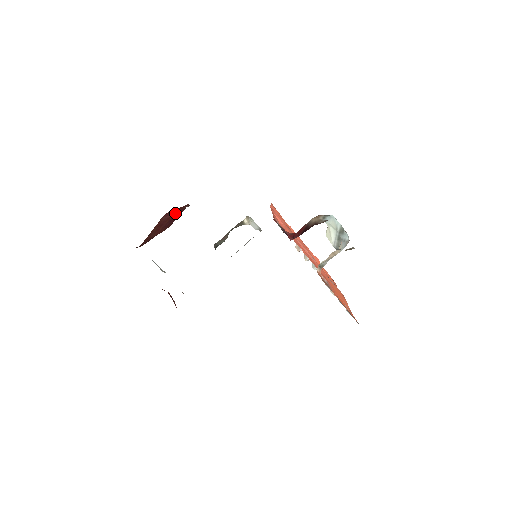
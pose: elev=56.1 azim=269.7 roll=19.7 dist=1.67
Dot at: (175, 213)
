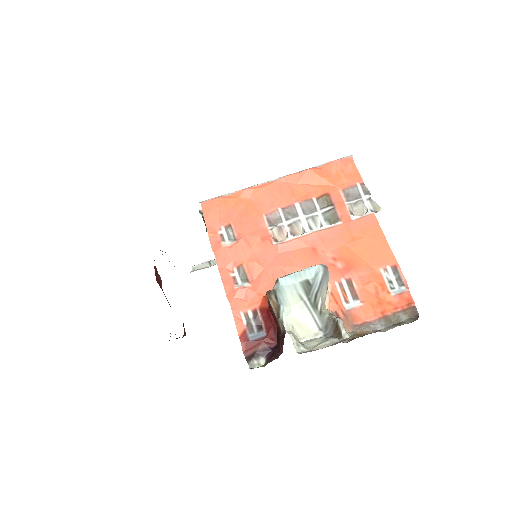
Dot at: occluded
